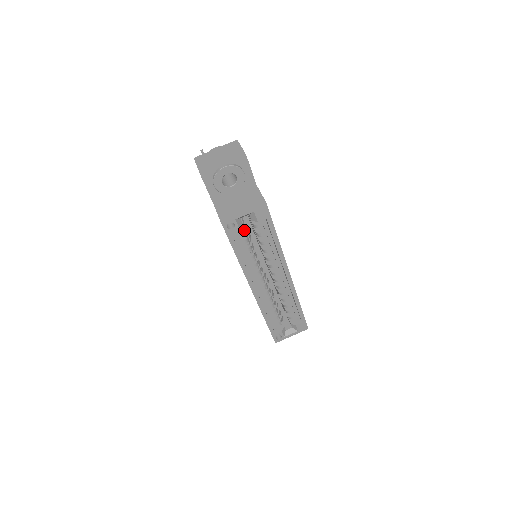
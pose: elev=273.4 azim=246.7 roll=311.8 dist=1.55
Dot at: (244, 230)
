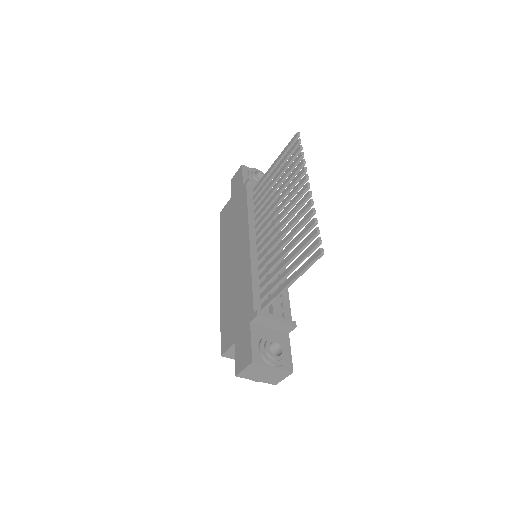
Dot at: occluded
